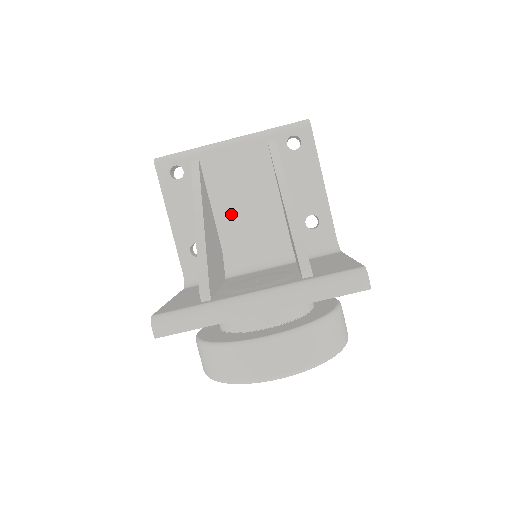
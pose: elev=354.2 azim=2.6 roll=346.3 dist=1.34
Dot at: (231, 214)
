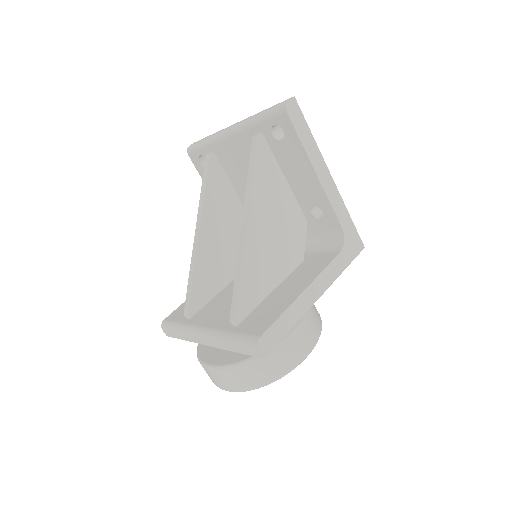
Dot at: occluded
